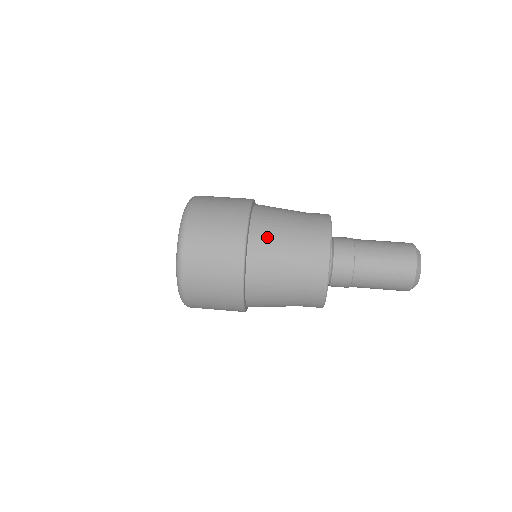
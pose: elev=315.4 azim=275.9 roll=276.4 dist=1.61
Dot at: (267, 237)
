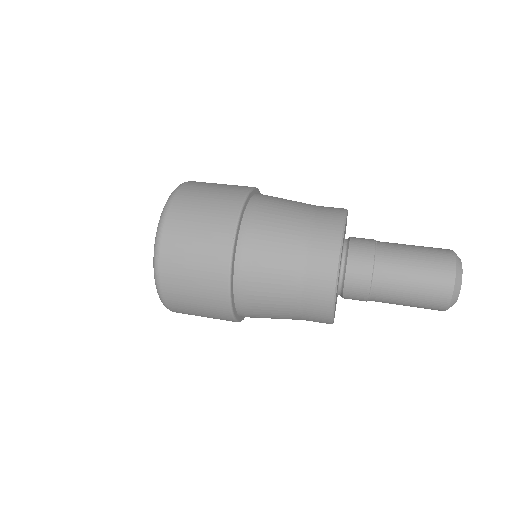
Dot at: (262, 234)
